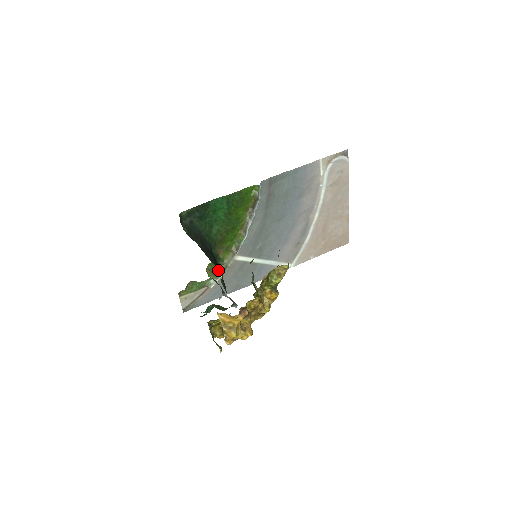
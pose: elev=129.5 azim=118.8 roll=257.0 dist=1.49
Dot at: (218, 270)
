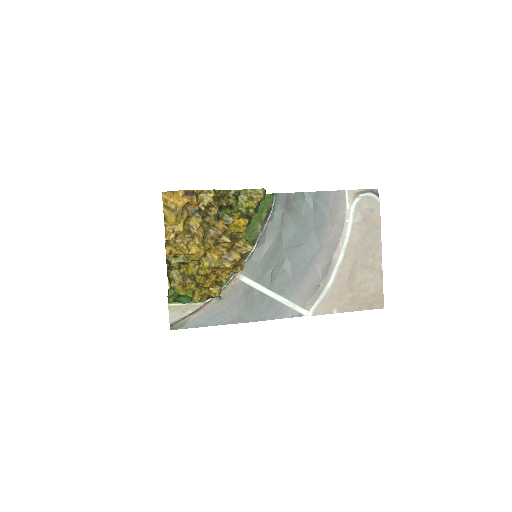
Dot at: occluded
